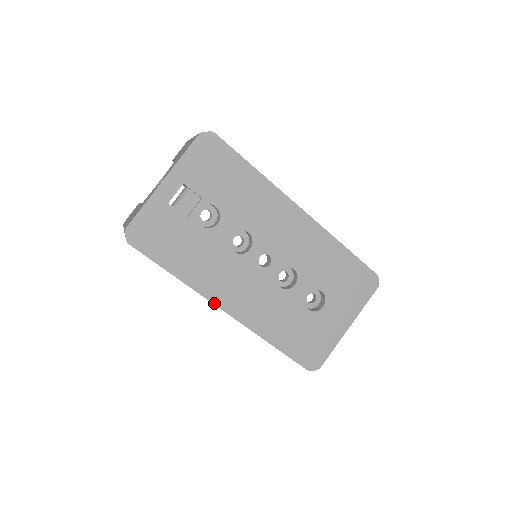
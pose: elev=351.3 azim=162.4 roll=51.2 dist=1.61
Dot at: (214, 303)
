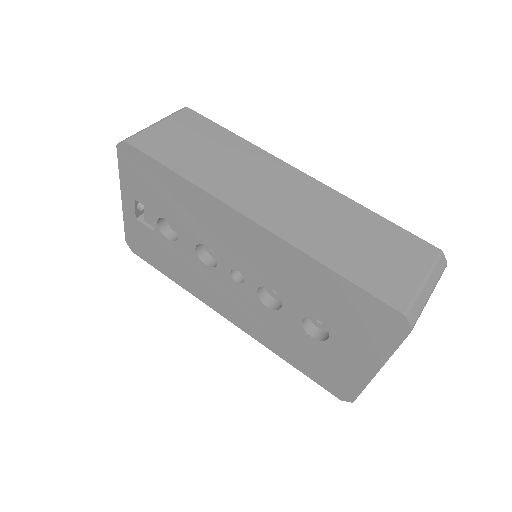
Dot at: (214, 309)
